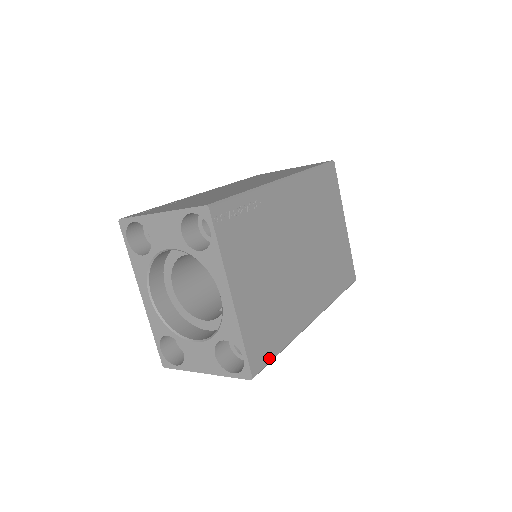
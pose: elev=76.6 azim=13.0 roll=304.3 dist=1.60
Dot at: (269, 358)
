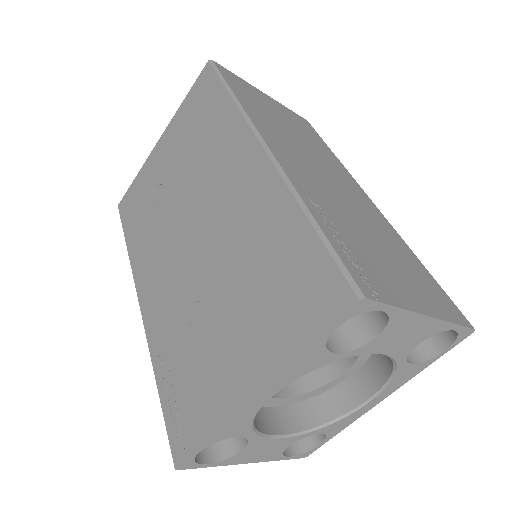
Dot at: occluded
